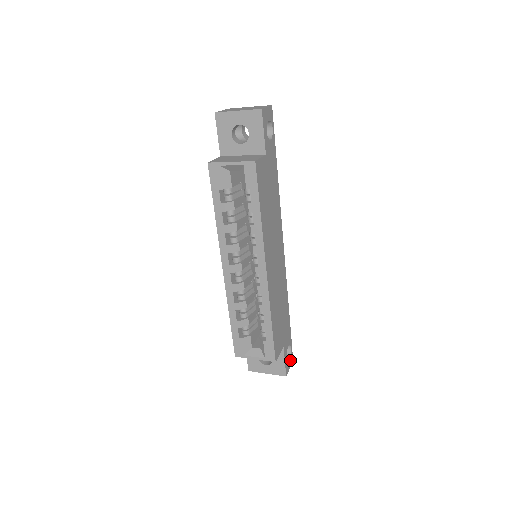
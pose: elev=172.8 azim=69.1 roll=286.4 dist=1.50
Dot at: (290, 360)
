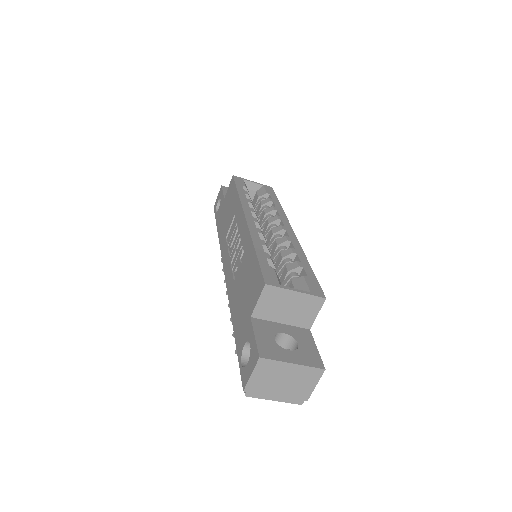
Dot at: occluded
